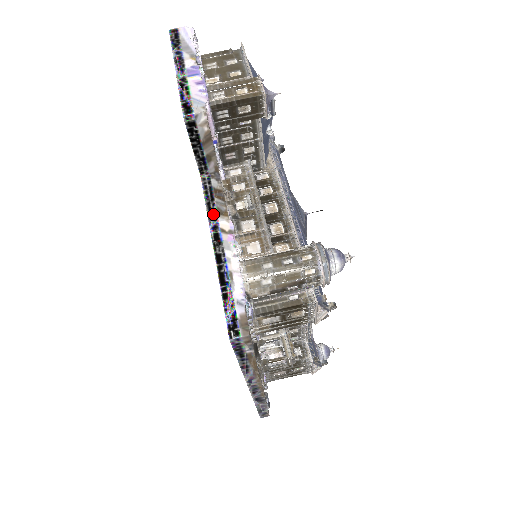
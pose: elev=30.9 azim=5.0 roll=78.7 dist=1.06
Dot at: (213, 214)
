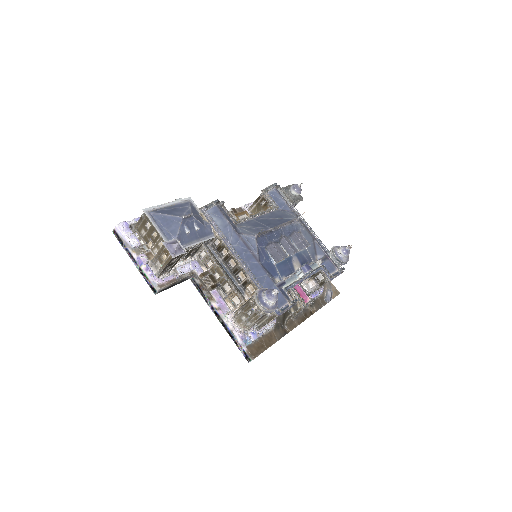
Dot at: (207, 301)
